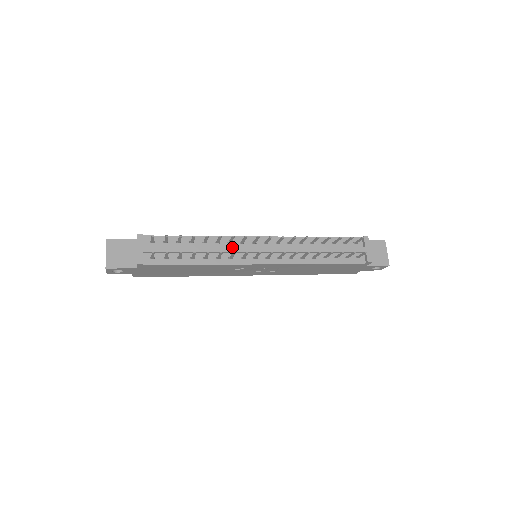
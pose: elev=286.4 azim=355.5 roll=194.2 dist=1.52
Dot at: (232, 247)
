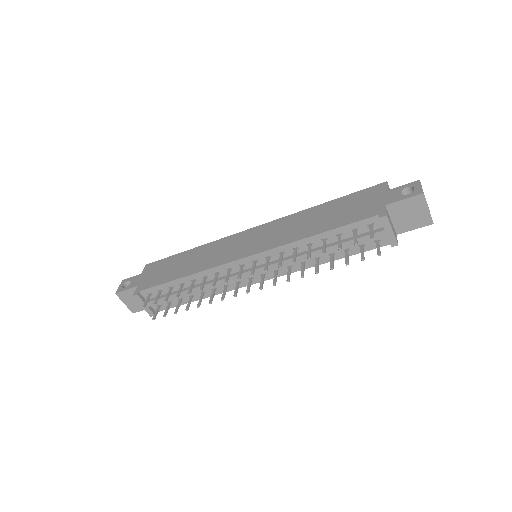
Dot at: (221, 281)
